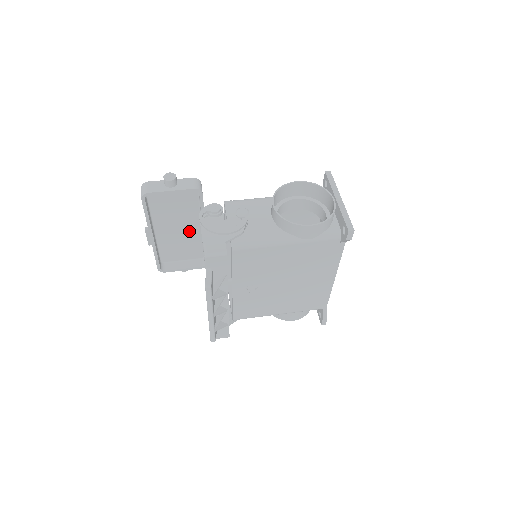
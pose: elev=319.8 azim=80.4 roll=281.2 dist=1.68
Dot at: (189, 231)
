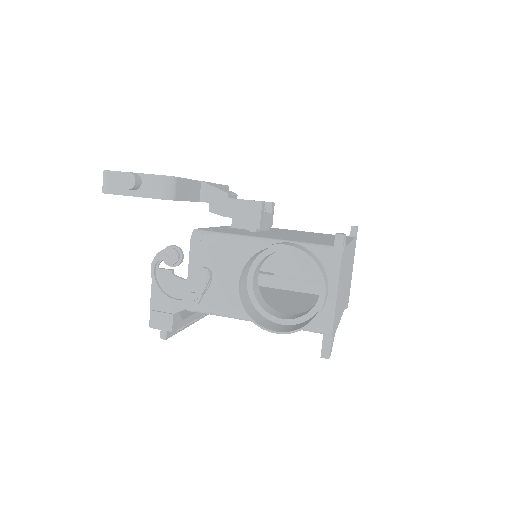
Dot at: occluded
